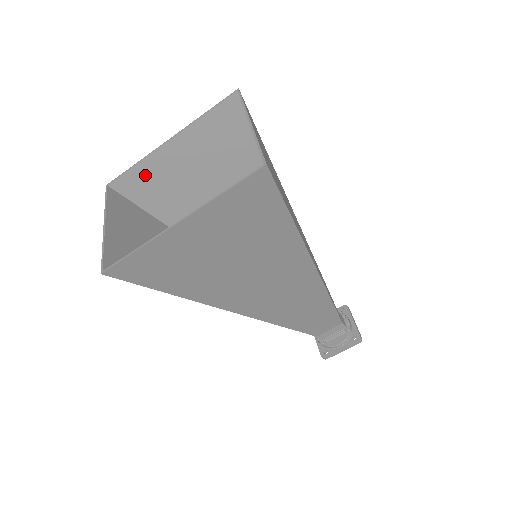
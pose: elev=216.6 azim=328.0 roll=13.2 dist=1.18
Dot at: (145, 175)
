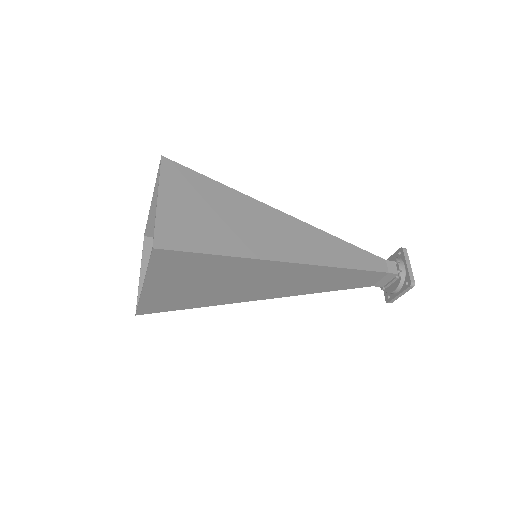
Dot at: occluded
